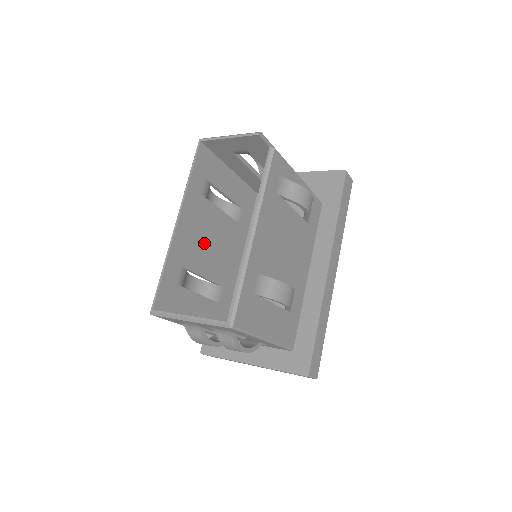
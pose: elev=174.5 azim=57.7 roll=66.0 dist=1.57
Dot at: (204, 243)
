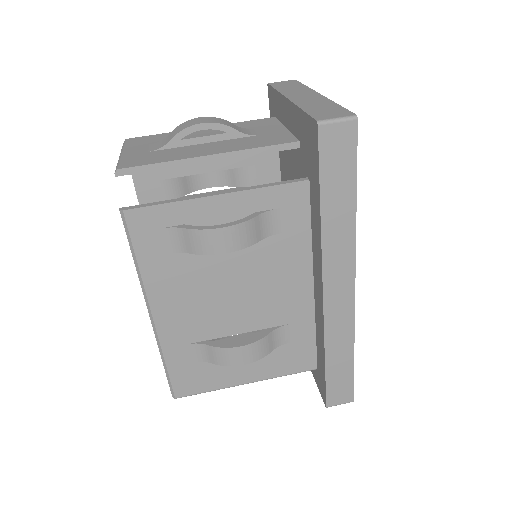
Dot at: occluded
